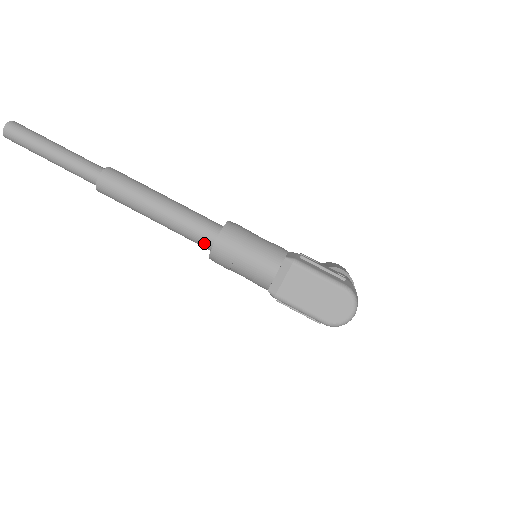
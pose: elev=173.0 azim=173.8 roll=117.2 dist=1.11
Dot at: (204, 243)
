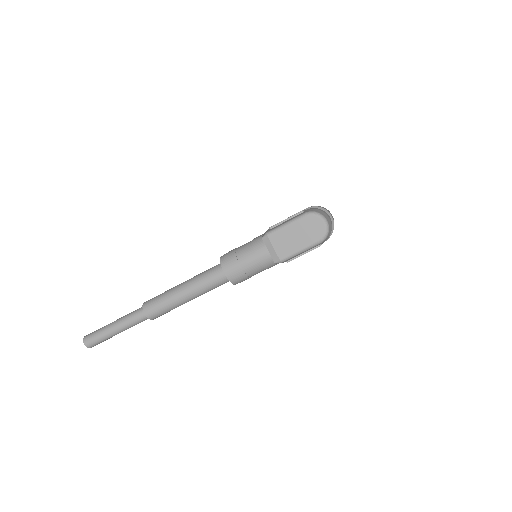
Dot at: (222, 281)
